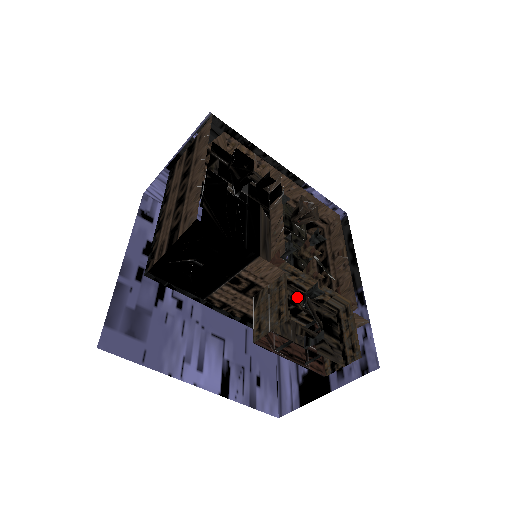
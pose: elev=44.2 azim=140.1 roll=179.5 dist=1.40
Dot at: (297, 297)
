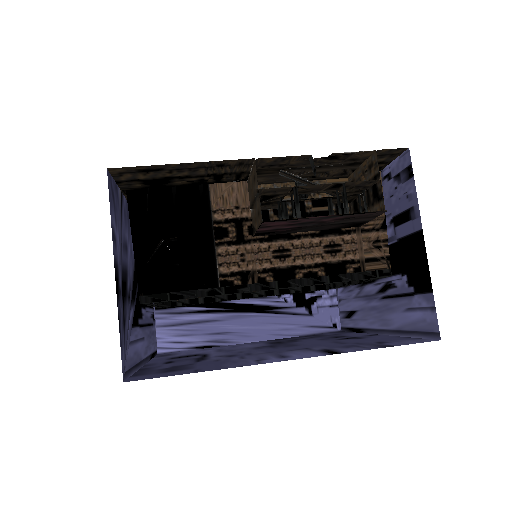
Dot at: occluded
